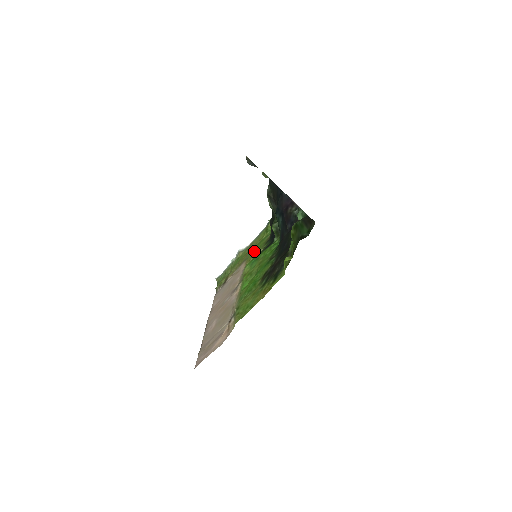
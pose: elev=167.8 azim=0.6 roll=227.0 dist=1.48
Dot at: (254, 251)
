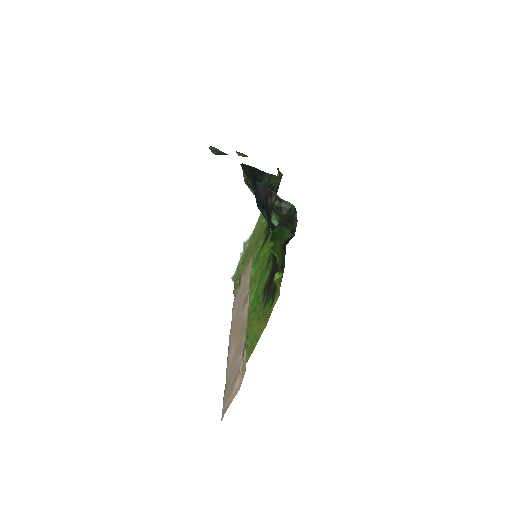
Dot at: (256, 243)
